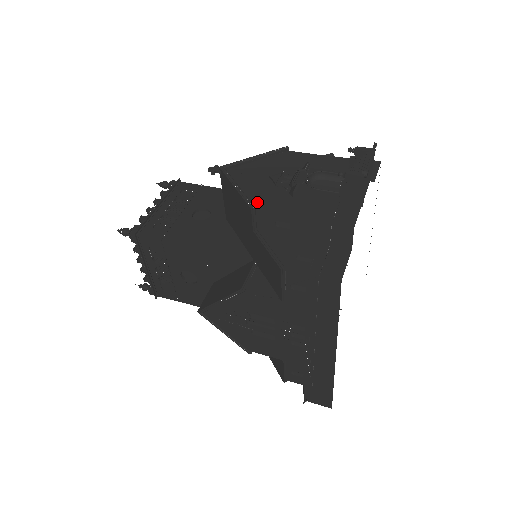
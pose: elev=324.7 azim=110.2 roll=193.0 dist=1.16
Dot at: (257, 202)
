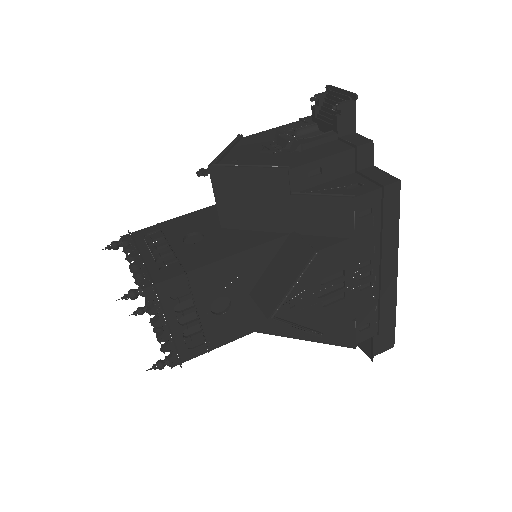
Dot at: (281, 166)
